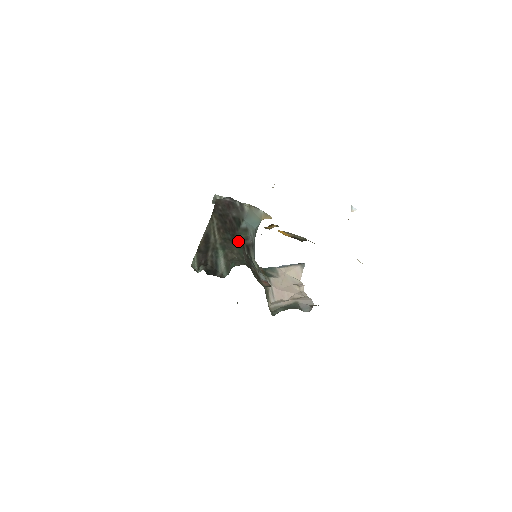
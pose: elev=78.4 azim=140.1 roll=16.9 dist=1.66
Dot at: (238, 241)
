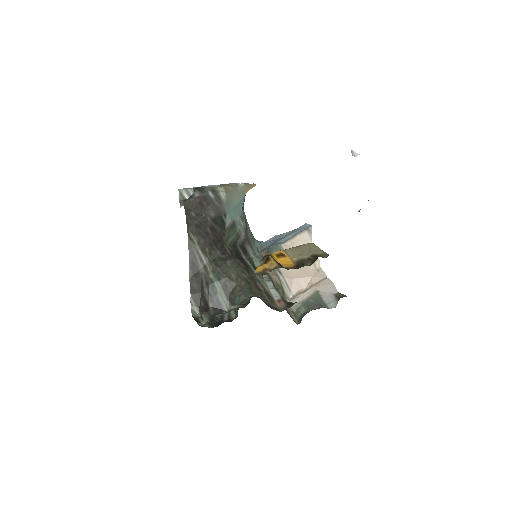
Dot at: (230, 251)
